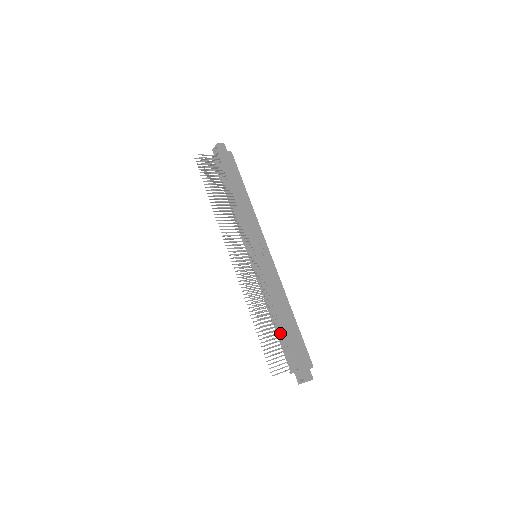
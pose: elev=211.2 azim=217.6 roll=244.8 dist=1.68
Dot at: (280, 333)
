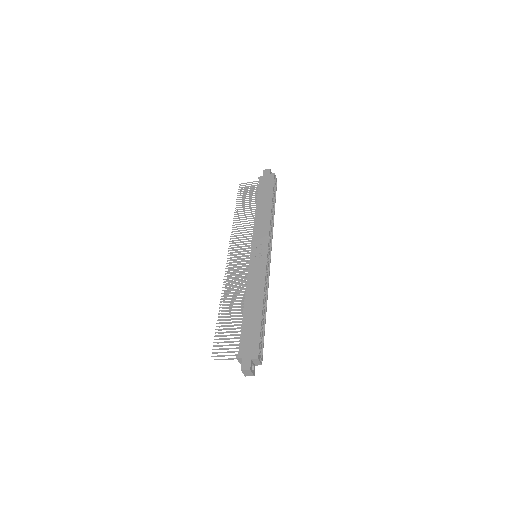
Dot at: occluded
